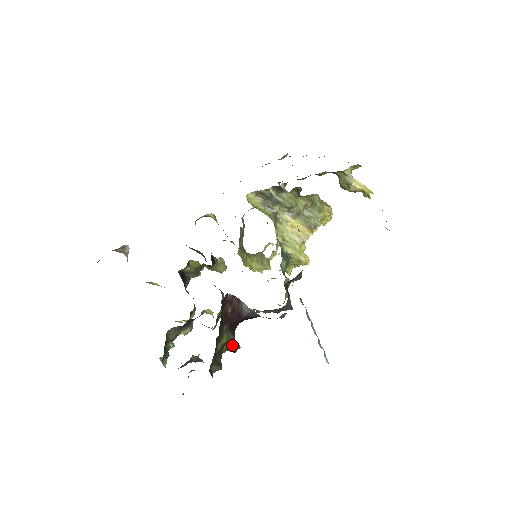
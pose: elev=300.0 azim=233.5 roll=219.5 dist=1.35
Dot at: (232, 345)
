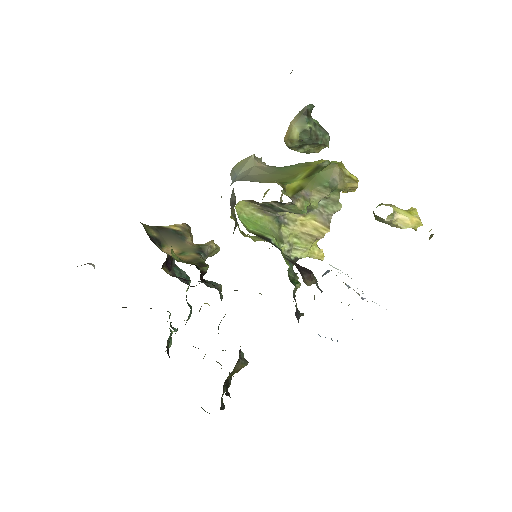
Dot at: (240, 369)
